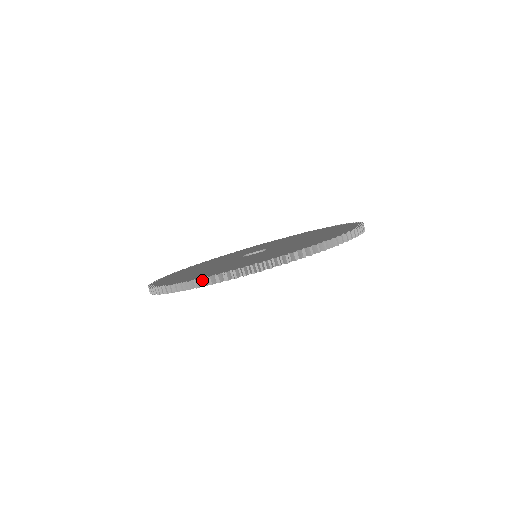
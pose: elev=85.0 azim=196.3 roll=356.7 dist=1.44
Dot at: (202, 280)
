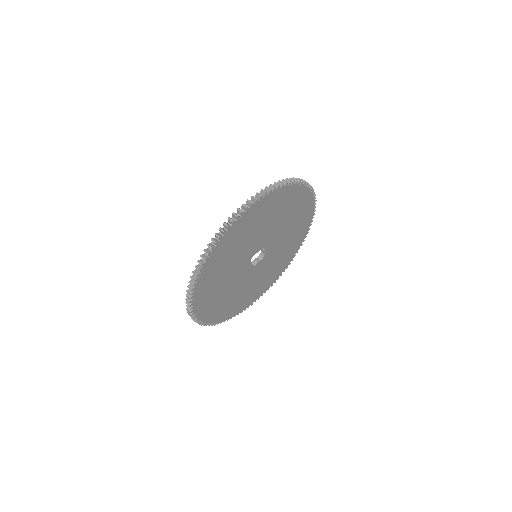
Dot at: (229, 218)
